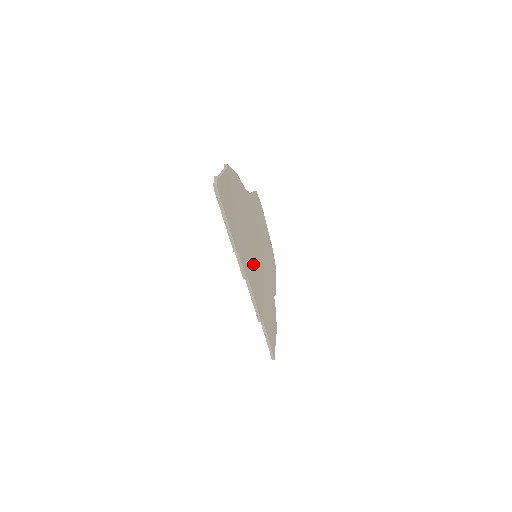
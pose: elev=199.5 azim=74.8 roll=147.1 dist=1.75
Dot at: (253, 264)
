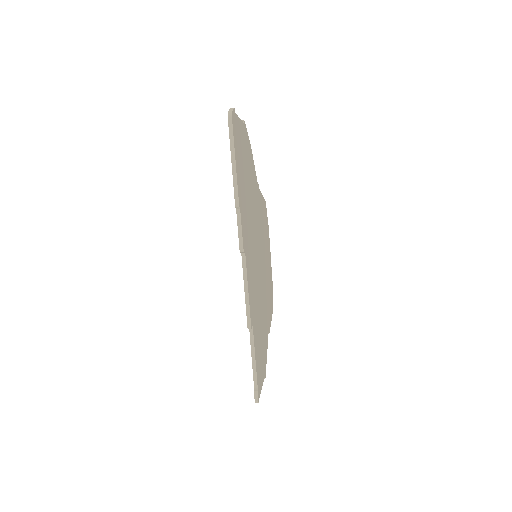
Dot at: (252, 254)
